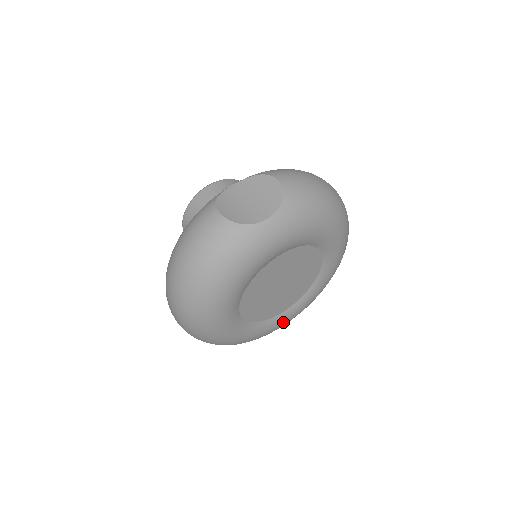
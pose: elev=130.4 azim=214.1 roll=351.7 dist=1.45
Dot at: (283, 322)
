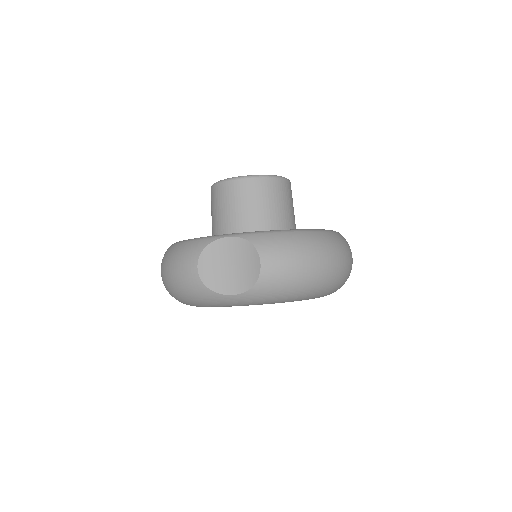
Dot at: occluded
